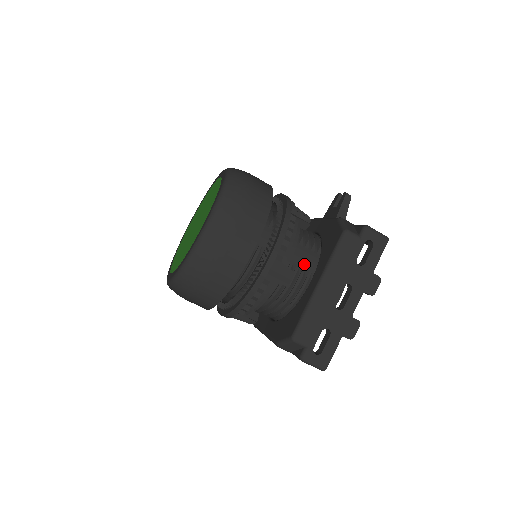
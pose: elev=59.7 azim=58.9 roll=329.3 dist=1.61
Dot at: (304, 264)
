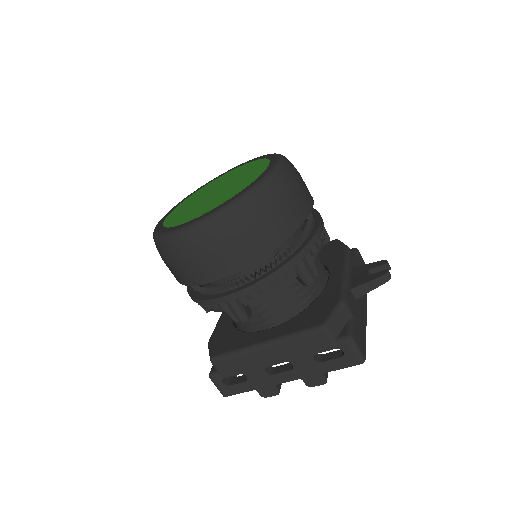
Dot at: (275, 310)
